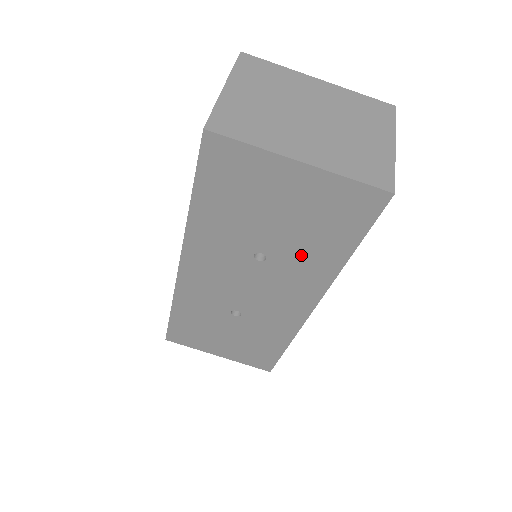
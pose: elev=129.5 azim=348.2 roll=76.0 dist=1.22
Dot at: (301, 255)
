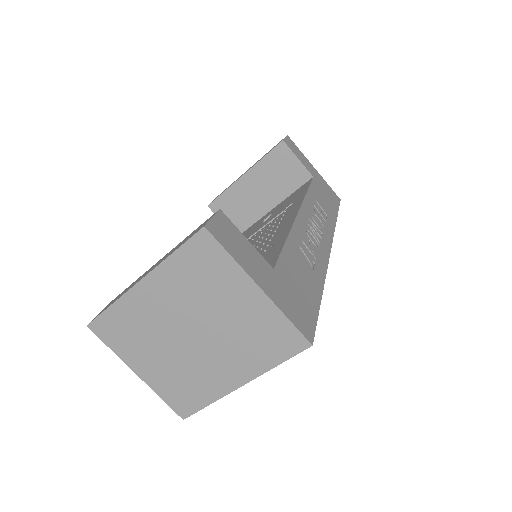
Dot at: occluded
